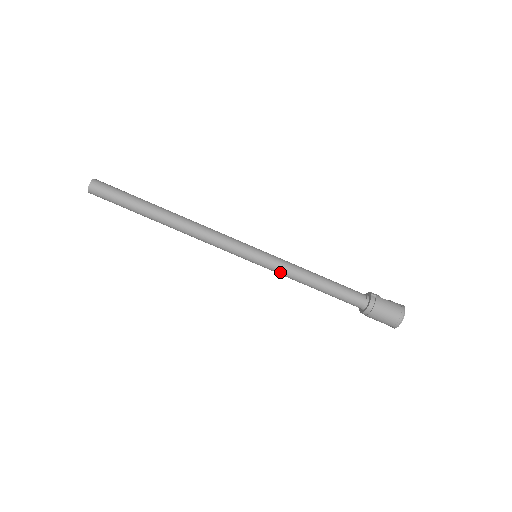
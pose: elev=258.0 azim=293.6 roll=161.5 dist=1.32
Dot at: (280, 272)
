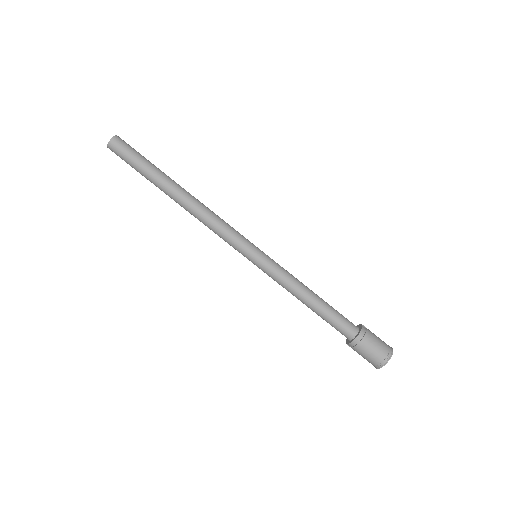
Dot at: (277, 277)
